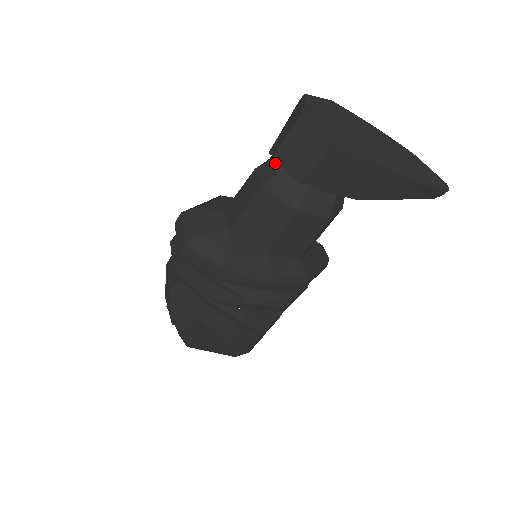
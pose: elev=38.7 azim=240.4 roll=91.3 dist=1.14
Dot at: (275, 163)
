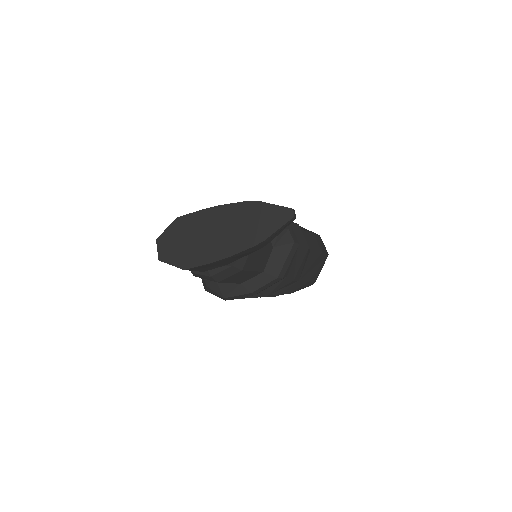
Dot at: occluded
